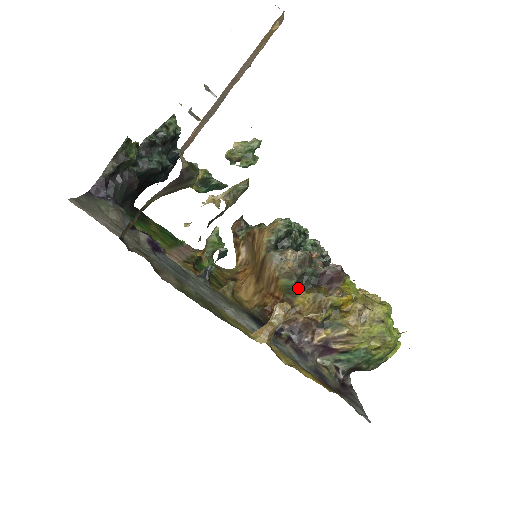
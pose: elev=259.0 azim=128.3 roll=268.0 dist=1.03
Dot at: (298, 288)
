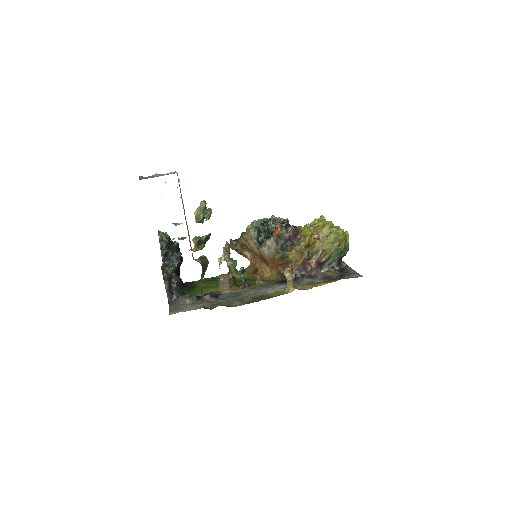
Dot at: (286, 253)
